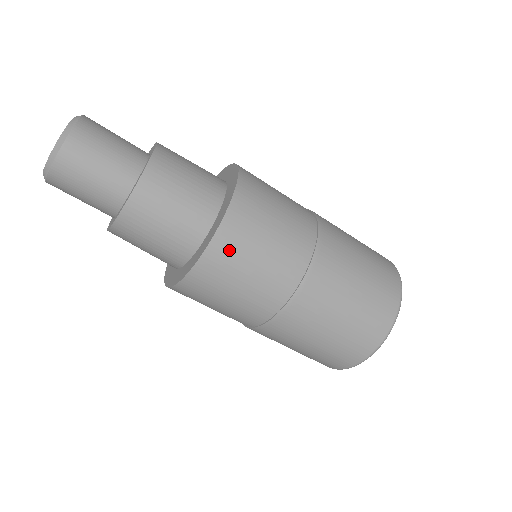
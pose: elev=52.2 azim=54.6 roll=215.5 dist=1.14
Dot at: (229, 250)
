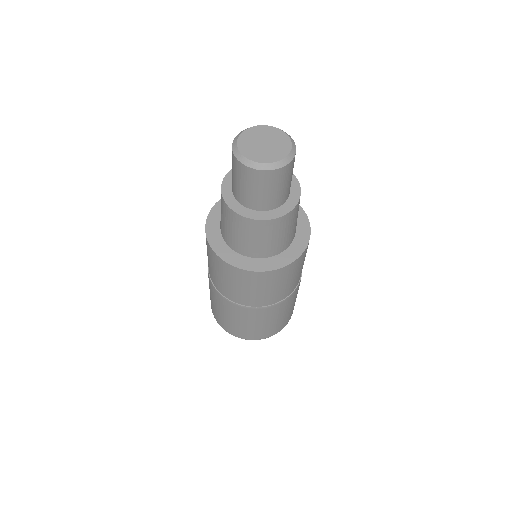
Dot at: (260, 279)
